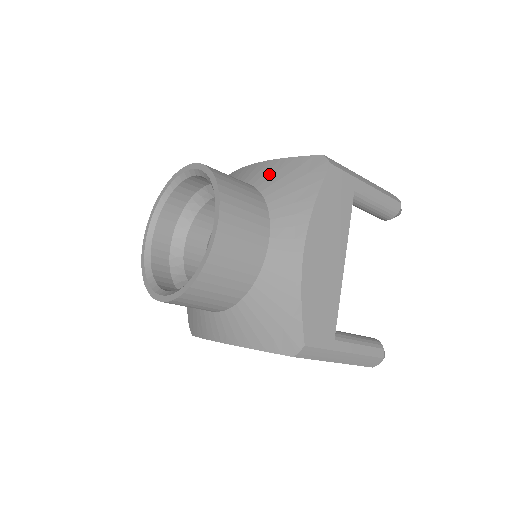
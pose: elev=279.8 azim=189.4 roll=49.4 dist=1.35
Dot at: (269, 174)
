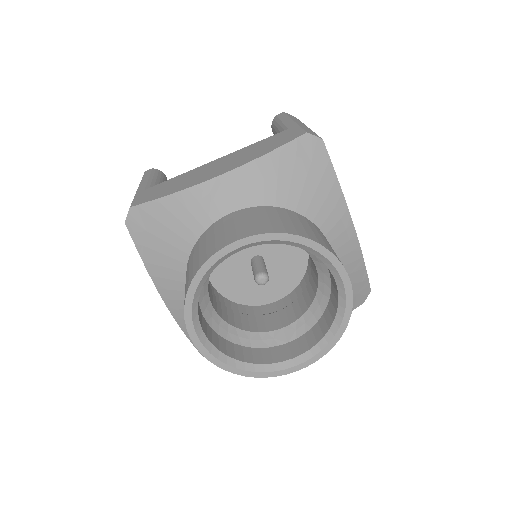
Dot at: (271, 183)
